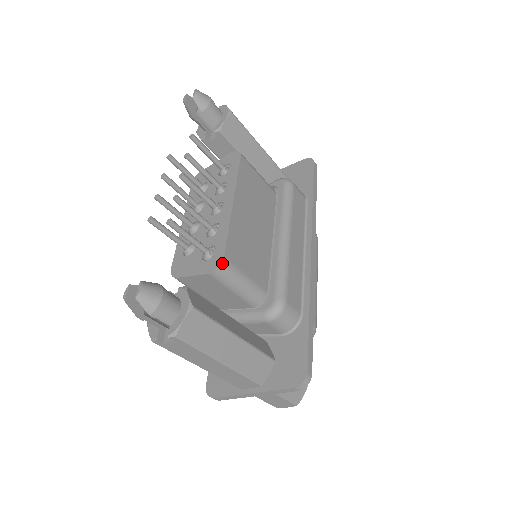
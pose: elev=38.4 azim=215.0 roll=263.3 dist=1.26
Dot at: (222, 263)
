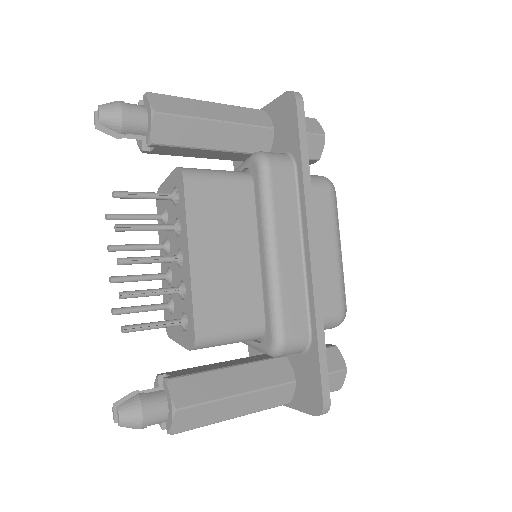
Dot at: (195, 342)
